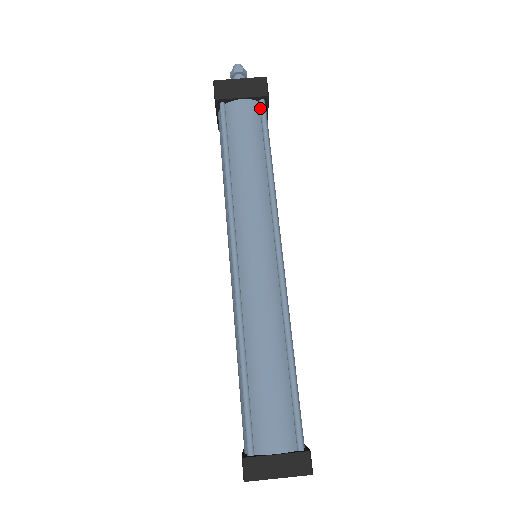
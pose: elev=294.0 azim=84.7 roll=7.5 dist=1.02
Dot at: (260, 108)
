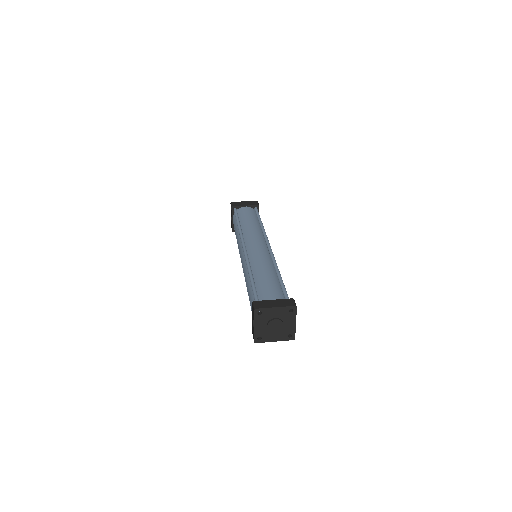
Dot at: (255, 210)
